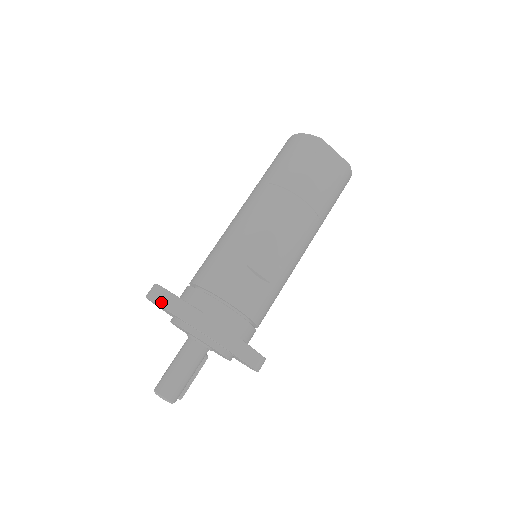
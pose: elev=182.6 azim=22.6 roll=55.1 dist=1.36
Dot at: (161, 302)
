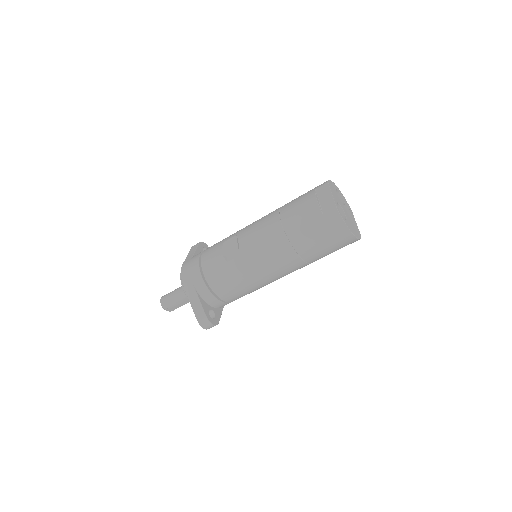
Dot at: (192, 248)
